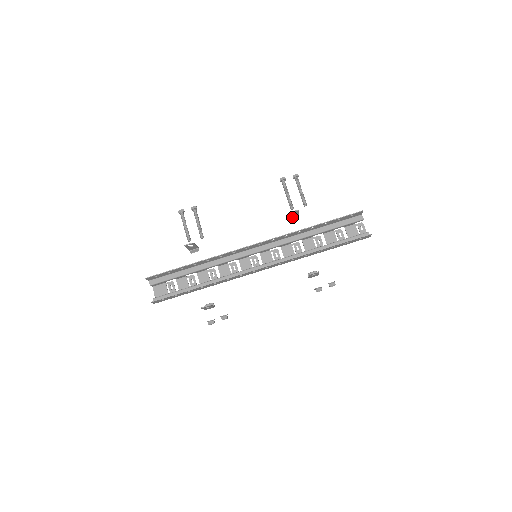
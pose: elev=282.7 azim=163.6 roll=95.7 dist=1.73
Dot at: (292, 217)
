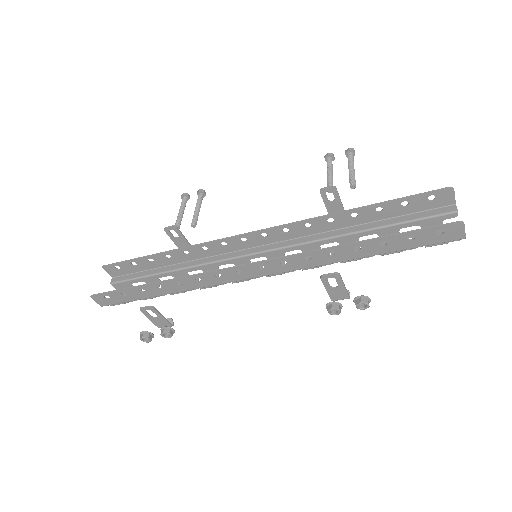
Dot at: (332, 210)
